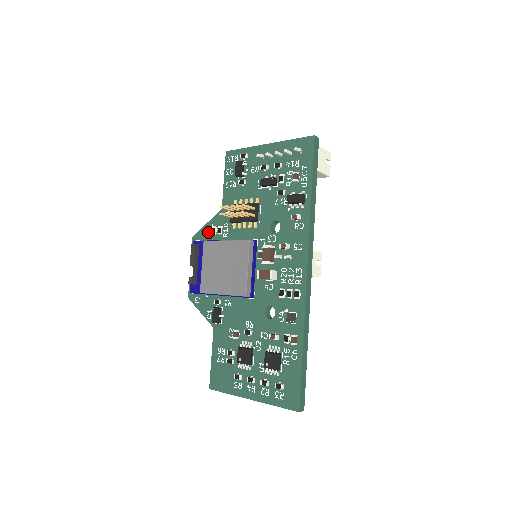
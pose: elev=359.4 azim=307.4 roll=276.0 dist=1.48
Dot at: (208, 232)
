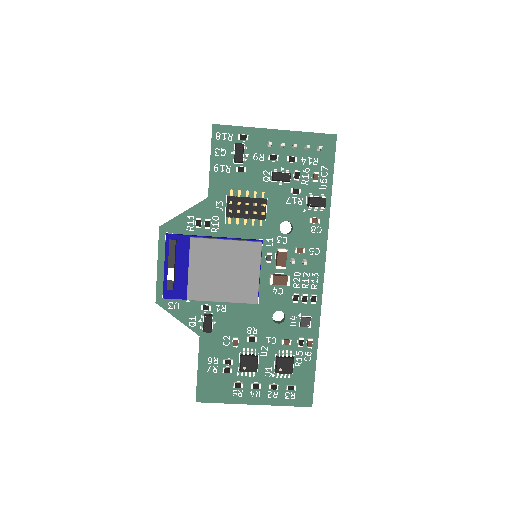
Dot at: (186, 223)
